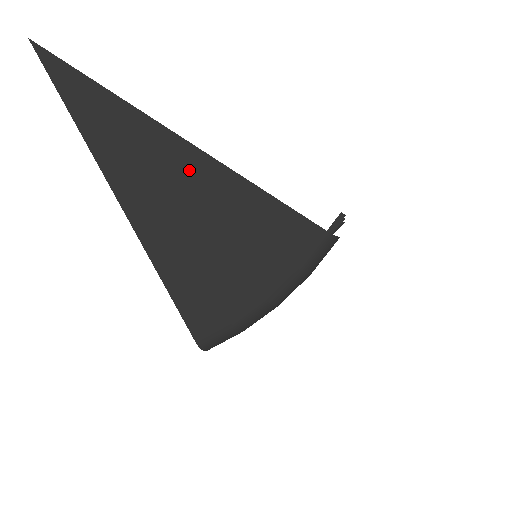
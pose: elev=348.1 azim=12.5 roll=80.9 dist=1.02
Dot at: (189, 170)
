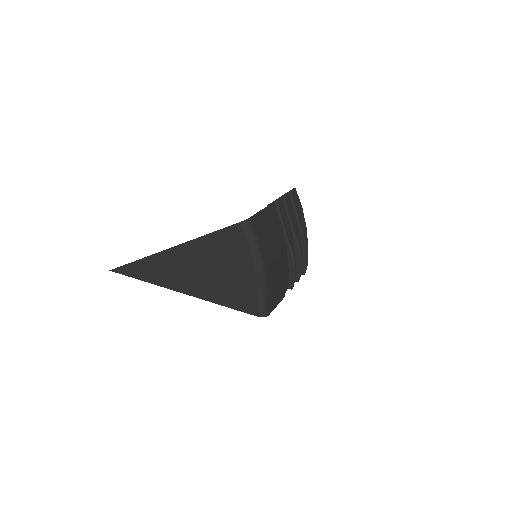
Dot at: (185, 256)
